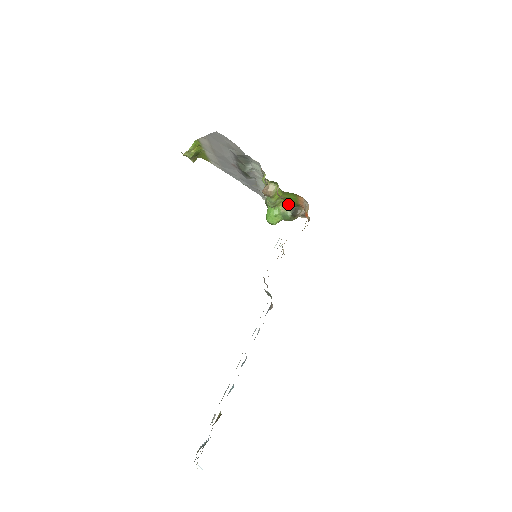
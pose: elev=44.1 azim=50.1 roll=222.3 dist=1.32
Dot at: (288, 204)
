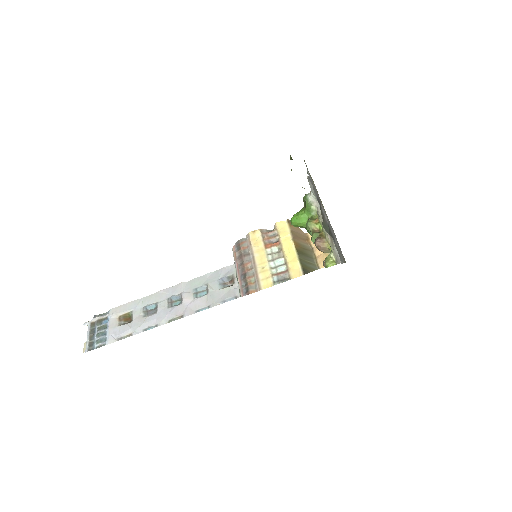
Dot at: occluded
